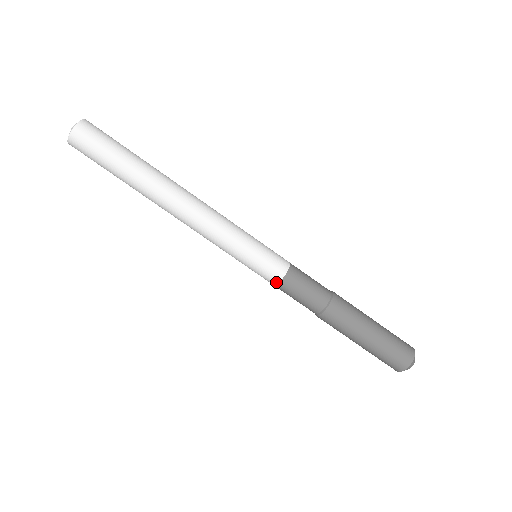
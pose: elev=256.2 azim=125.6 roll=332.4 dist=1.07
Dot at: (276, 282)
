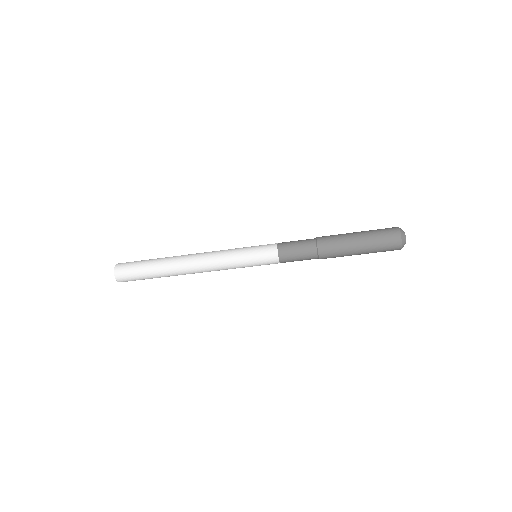
Dot at: (277, 261)
